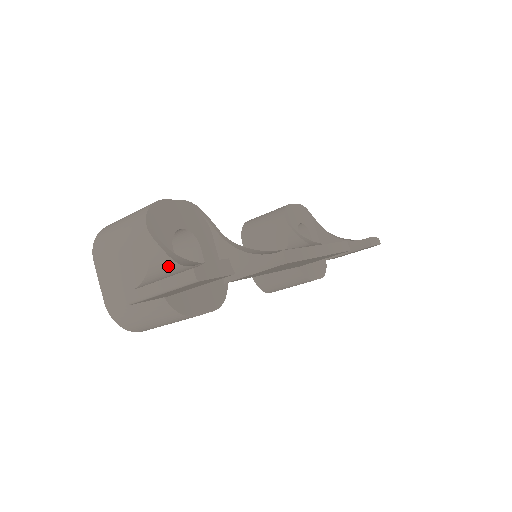
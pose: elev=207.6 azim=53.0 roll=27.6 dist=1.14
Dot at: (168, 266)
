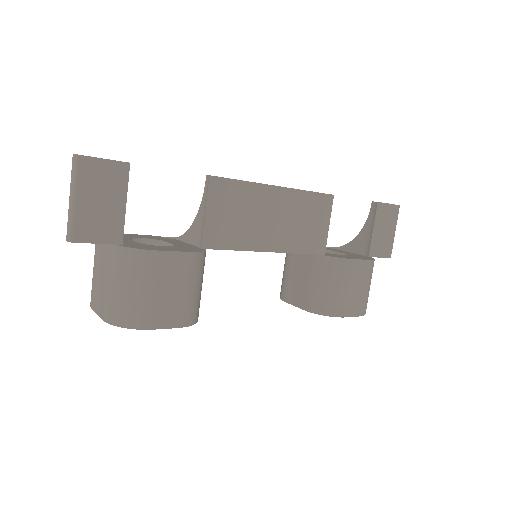
Dot at: occluded
